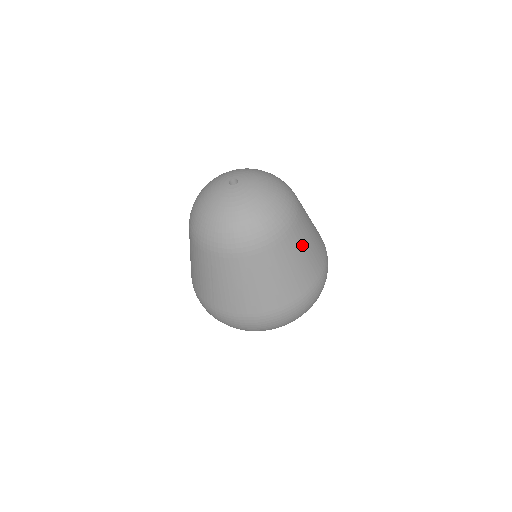
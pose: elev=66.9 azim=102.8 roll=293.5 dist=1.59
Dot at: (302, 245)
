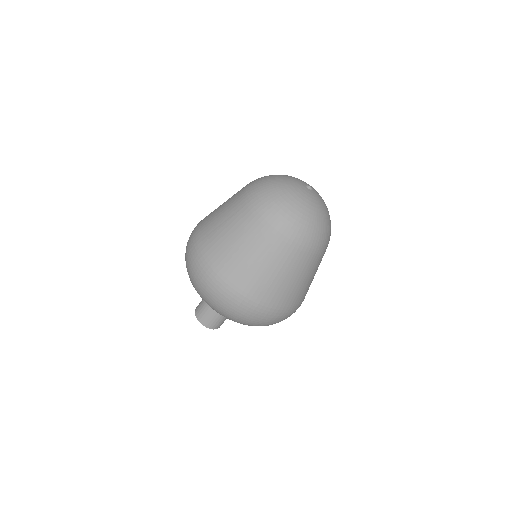
Dot at: (300, 271)
